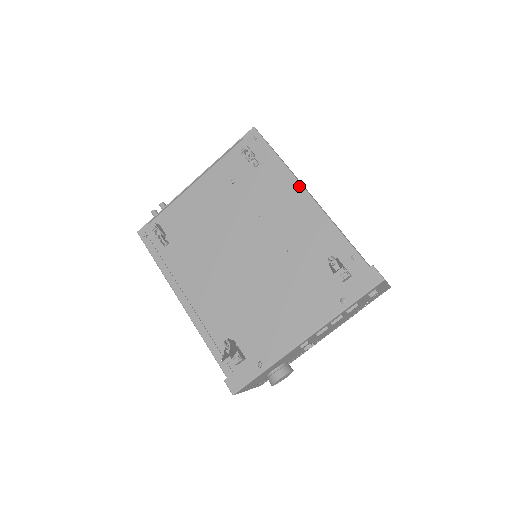
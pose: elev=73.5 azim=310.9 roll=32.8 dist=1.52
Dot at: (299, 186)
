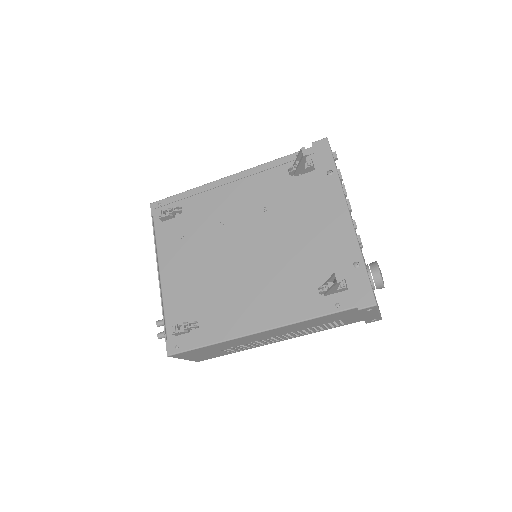
Dot at: (219, 181)
